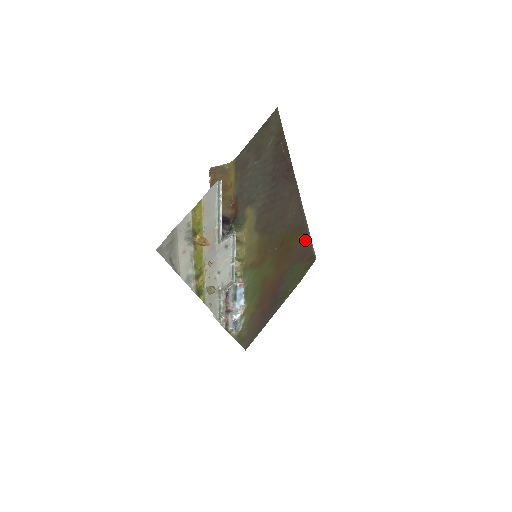
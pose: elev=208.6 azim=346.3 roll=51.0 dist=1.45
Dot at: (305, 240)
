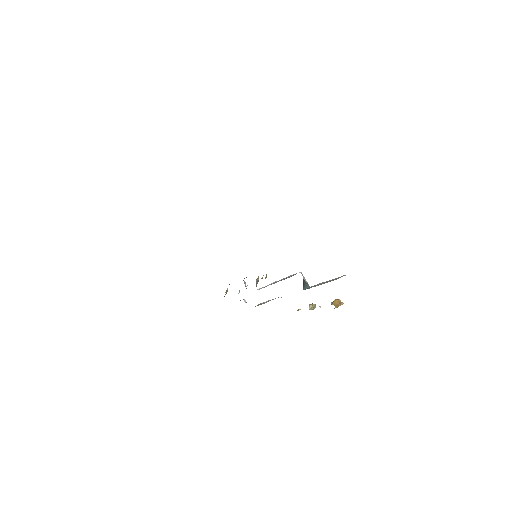
Dot at: occluded
